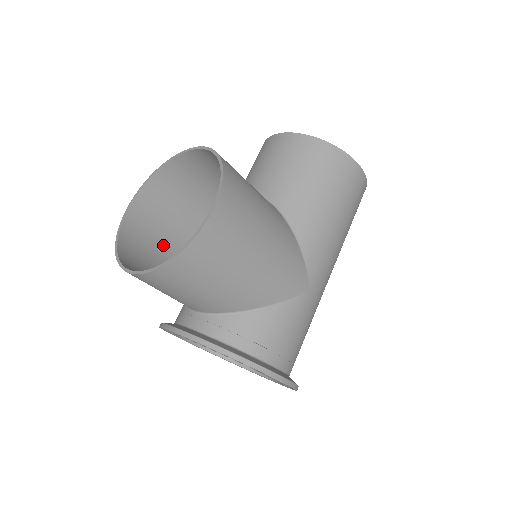
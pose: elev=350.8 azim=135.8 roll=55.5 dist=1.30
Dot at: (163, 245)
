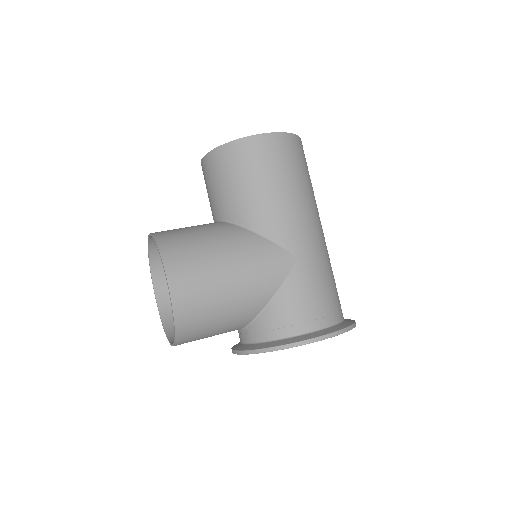
Dot at: occluded
